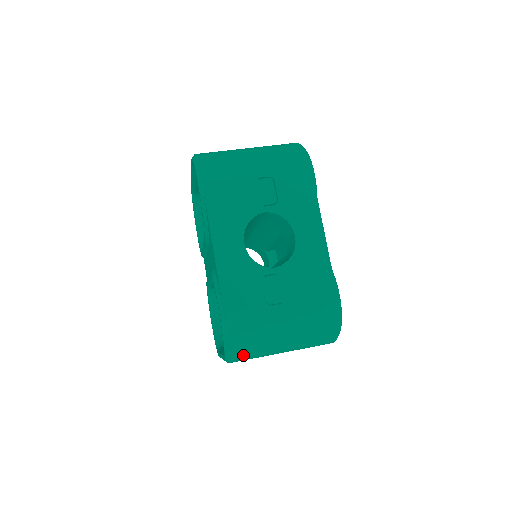
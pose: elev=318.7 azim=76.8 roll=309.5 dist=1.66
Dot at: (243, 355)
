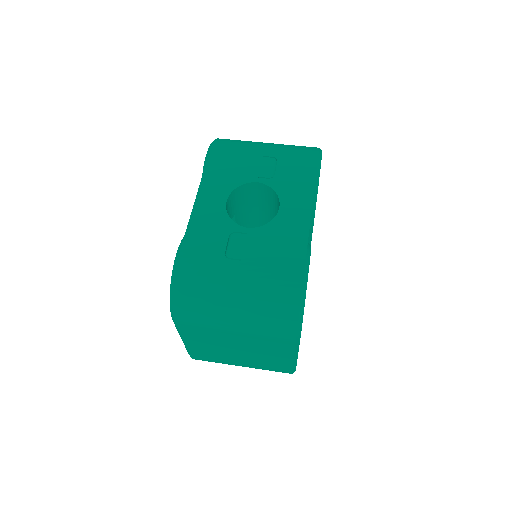
Dot at: (188, 309)
